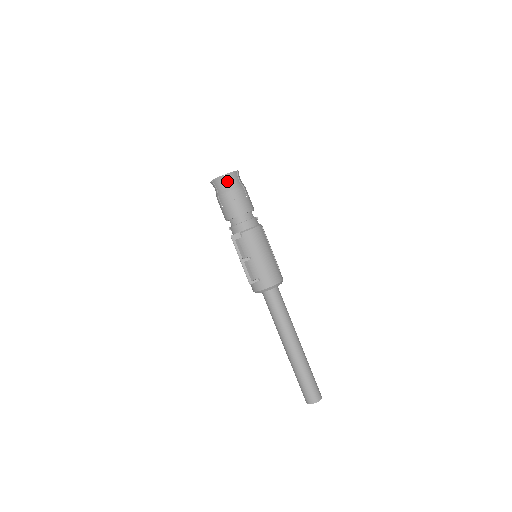
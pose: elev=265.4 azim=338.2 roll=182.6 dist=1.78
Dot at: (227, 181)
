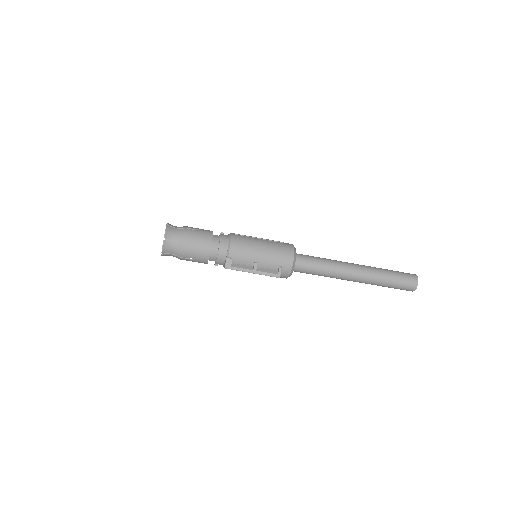
Dot at: (171, 240)
